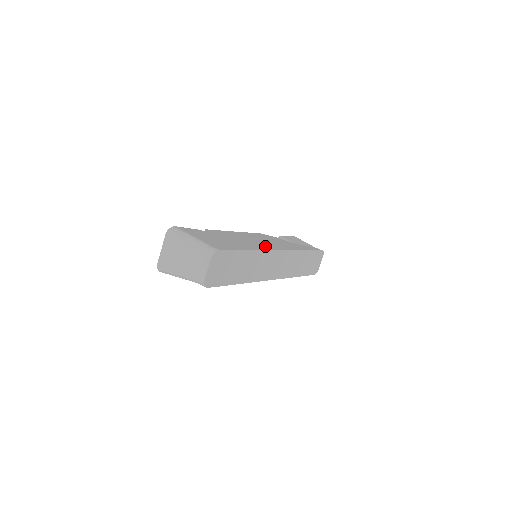
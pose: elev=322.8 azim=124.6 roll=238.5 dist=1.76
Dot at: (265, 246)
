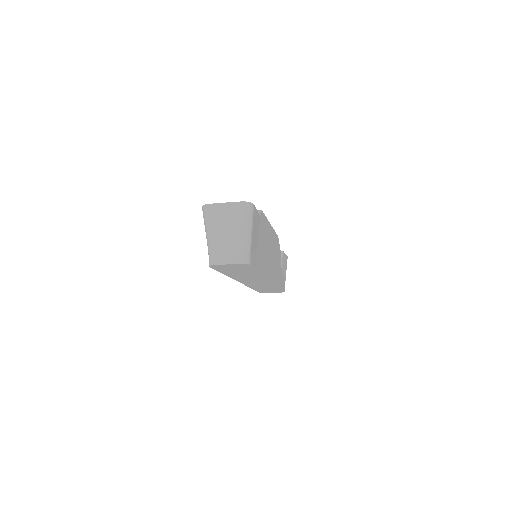
Dot at: occluded
